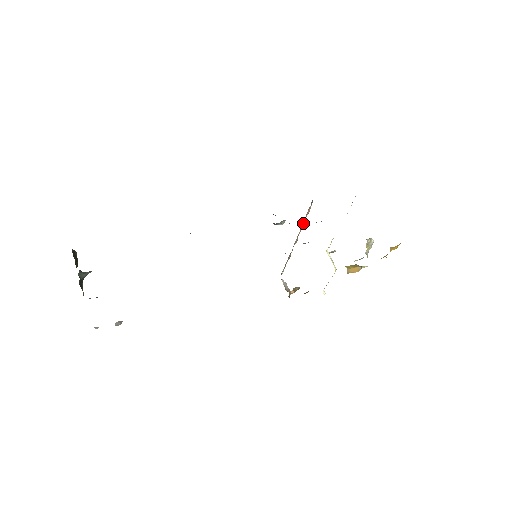
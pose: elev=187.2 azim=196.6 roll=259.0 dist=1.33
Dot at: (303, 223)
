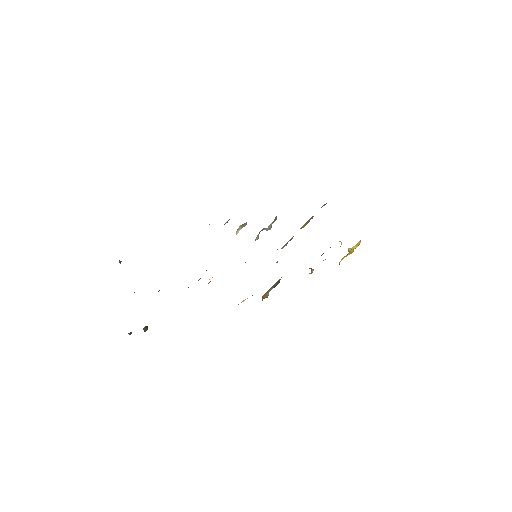
Dot at: occluded
